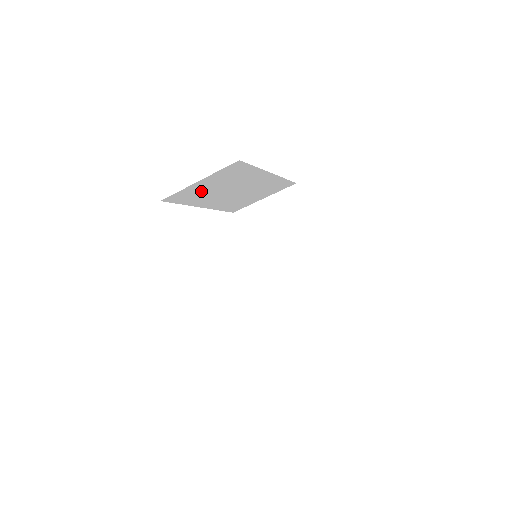
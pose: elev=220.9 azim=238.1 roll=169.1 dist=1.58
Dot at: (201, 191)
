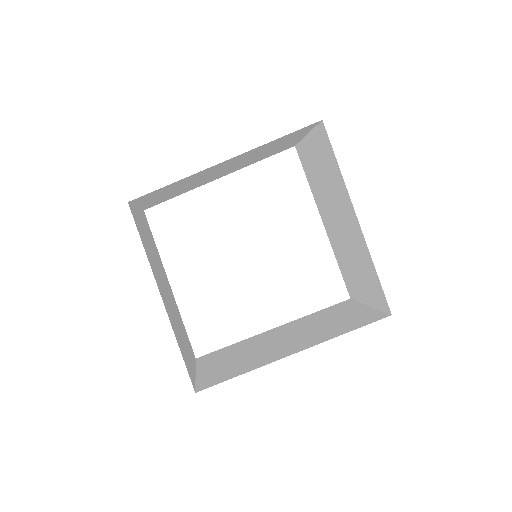
Dot at: (170, 194)
